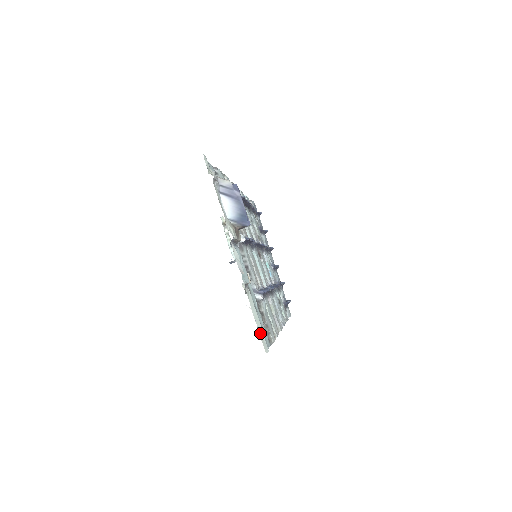
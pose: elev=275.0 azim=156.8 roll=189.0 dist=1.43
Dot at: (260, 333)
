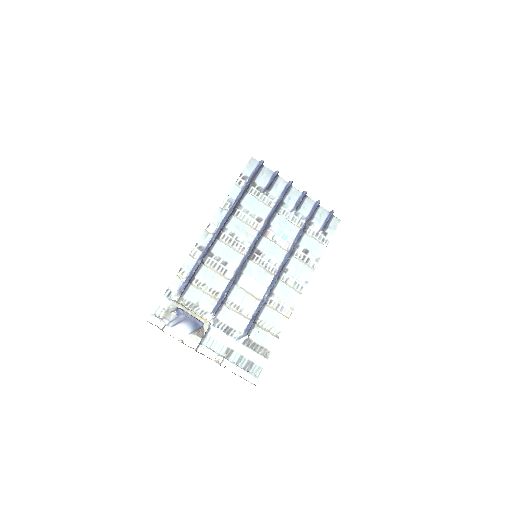
Dot at: (245, 377)
